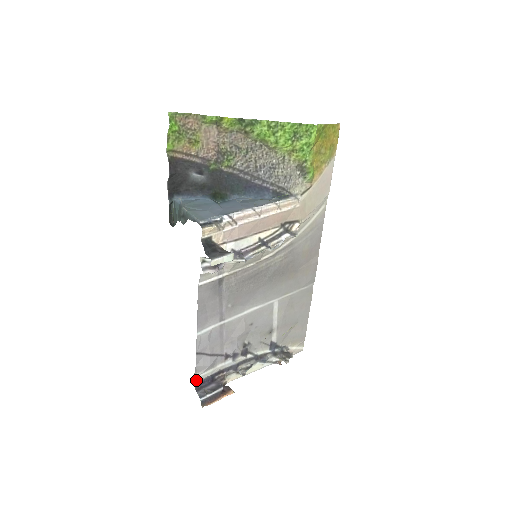
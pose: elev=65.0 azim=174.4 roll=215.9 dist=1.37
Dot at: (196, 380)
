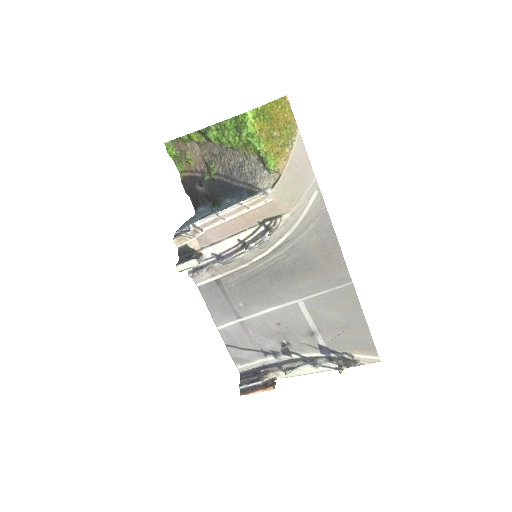
Dot at: (241, 370)
